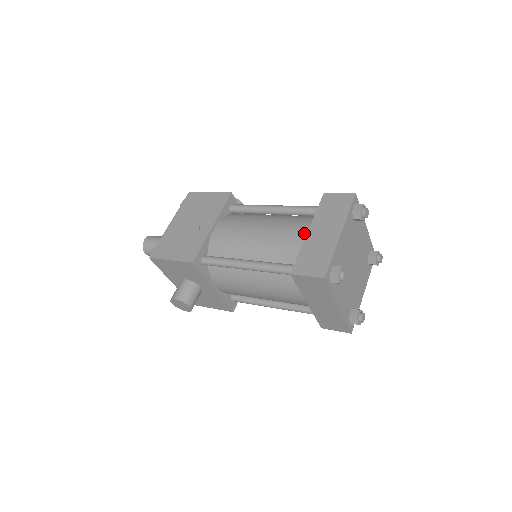
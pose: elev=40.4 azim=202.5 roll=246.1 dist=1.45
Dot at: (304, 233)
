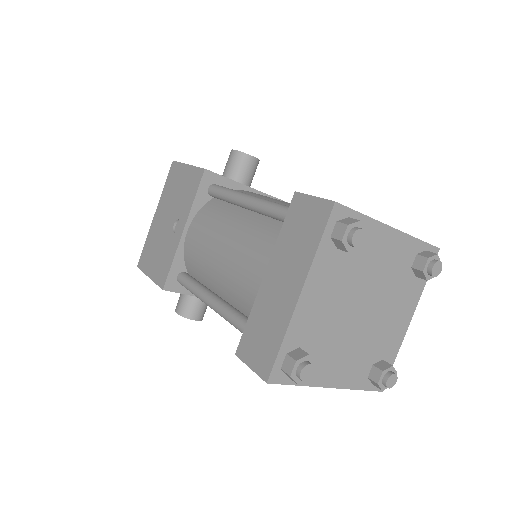
Dot at: (263, 273)
